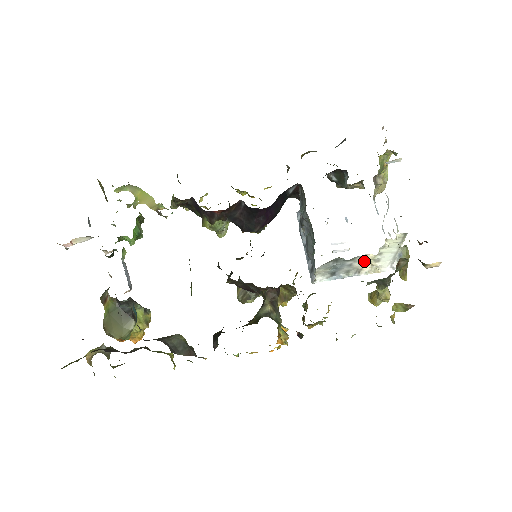
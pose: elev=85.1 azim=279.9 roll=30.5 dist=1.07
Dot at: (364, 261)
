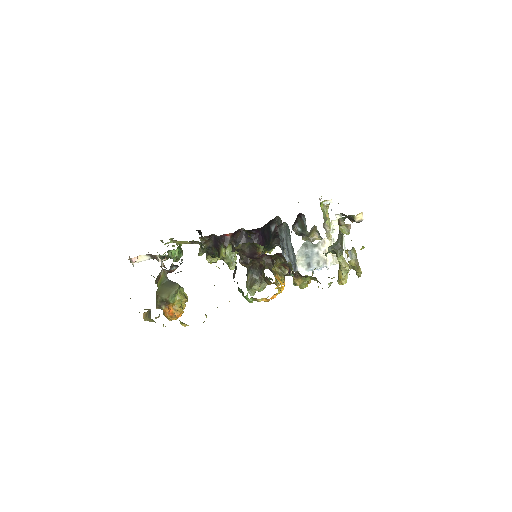
Dot at: (325, 249)
